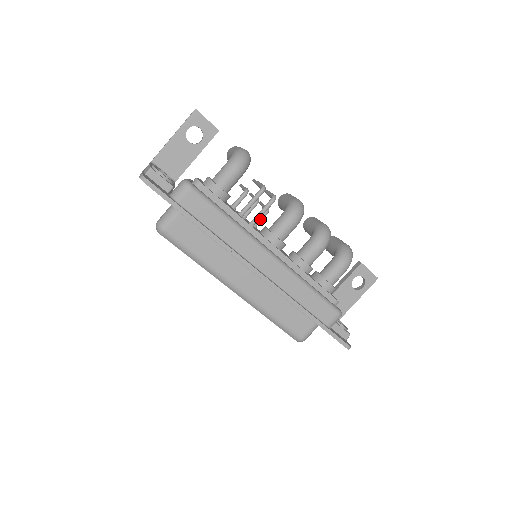
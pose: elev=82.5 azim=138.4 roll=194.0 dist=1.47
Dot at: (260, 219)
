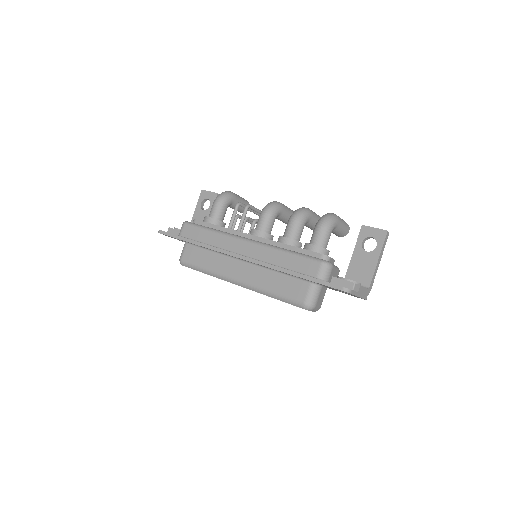
Dot at: (250, 228)
